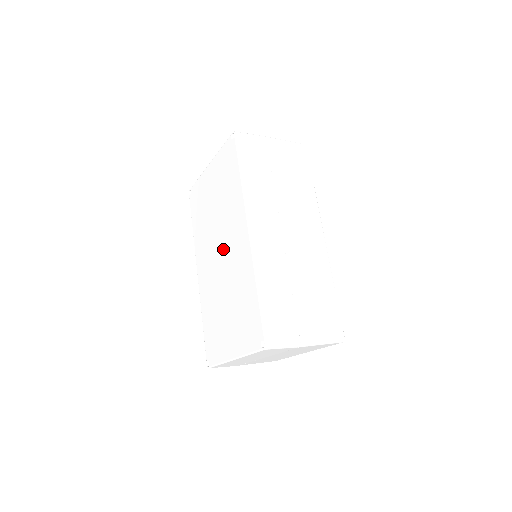
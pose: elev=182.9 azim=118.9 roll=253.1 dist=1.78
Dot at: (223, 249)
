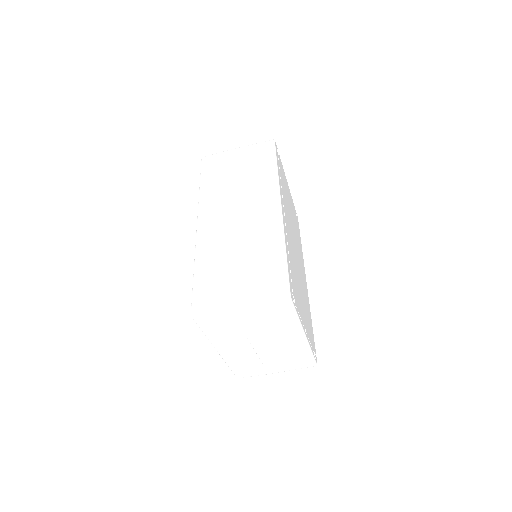
Dot at: occluded
